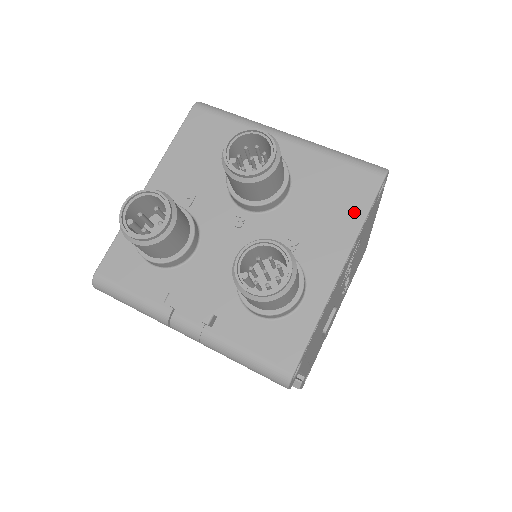
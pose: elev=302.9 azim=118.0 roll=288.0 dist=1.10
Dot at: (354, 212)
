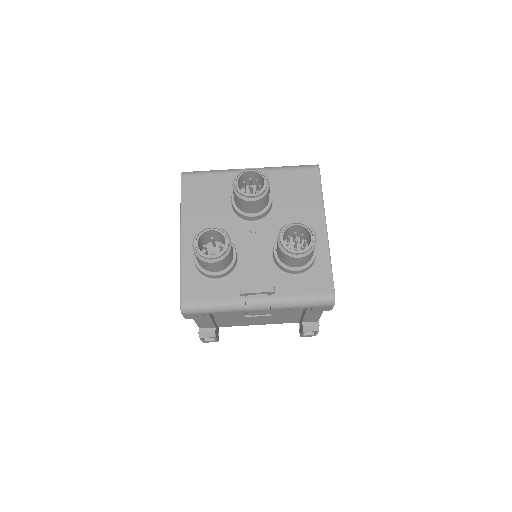
Dot at: (315, 194)
